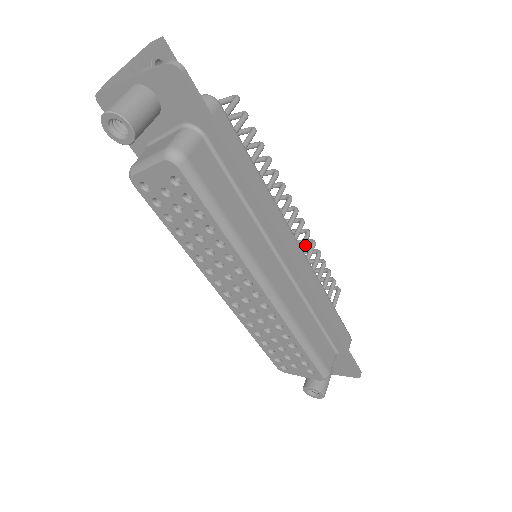
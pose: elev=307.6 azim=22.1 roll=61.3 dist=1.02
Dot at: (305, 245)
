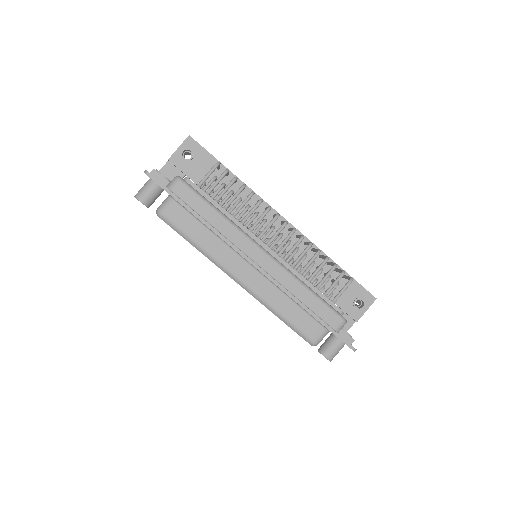
Dot at: (294, 248)
